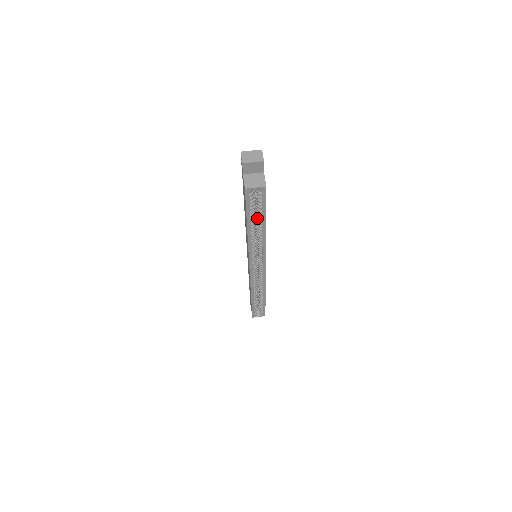
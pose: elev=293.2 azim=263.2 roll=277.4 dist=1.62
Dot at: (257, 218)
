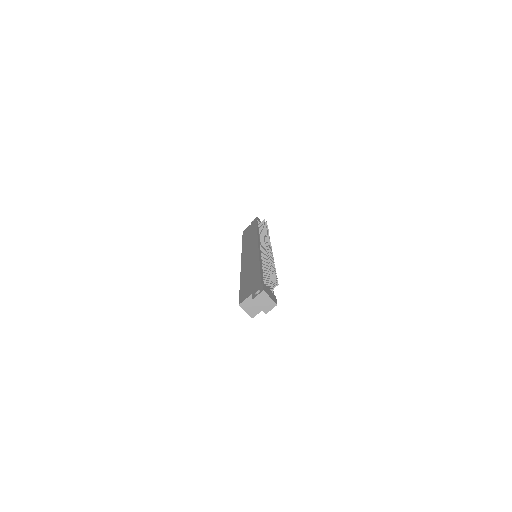
Dot at: occluded
